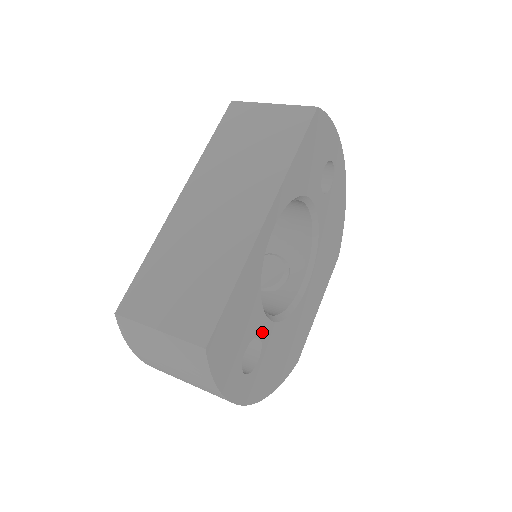
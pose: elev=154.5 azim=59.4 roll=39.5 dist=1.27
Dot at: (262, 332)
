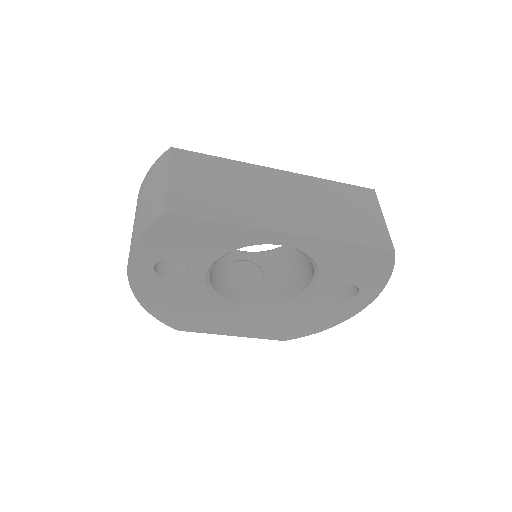
Dot at: (193, 272)
